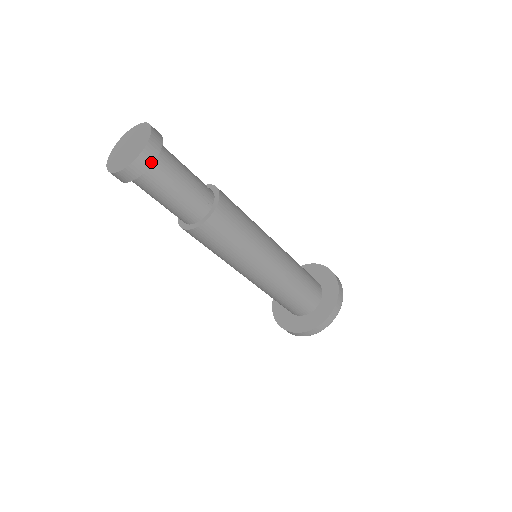
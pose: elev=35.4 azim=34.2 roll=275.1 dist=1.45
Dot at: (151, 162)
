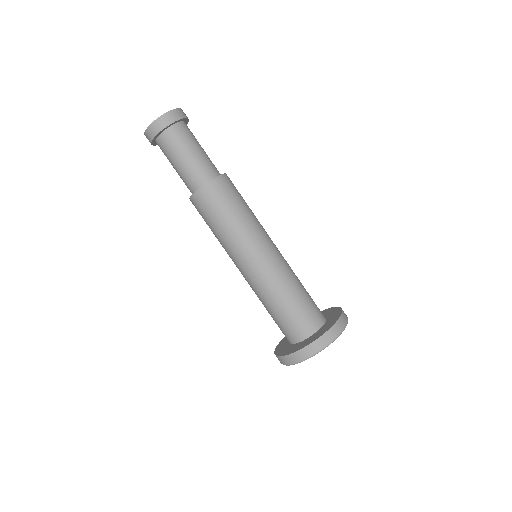
Dot at: (183, 117)
